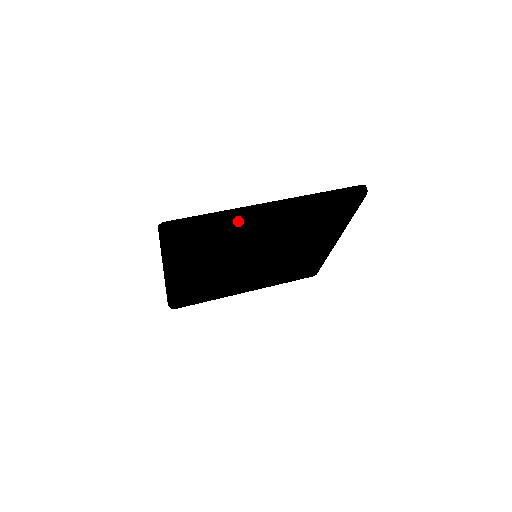
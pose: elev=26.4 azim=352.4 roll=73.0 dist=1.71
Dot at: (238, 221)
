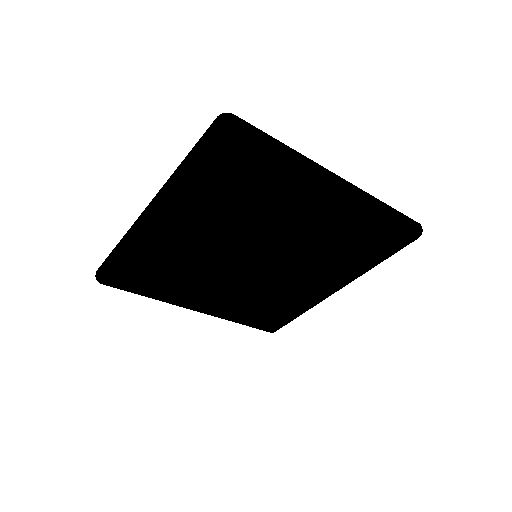
Dot at: (305, 174)
